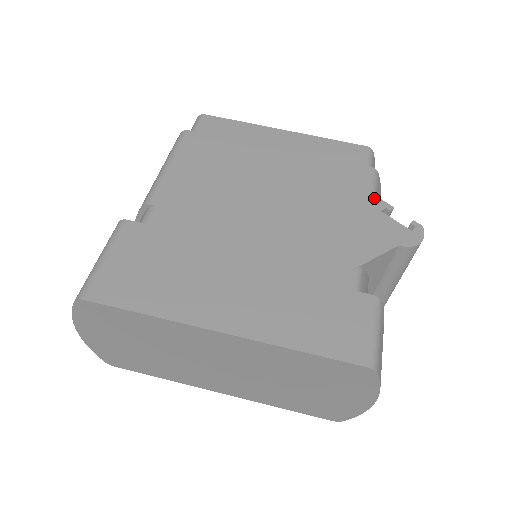
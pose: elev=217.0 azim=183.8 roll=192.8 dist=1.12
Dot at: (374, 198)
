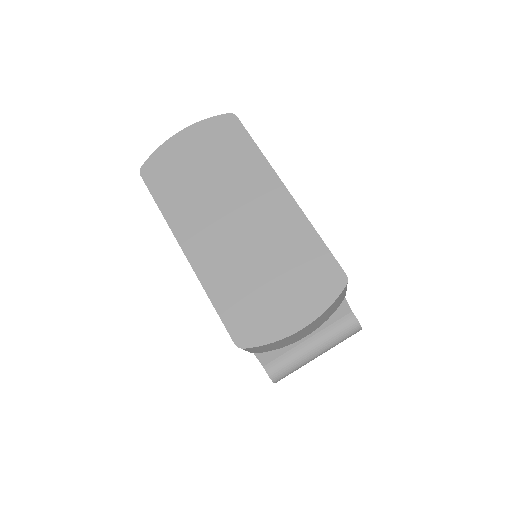
Dot at: occluded
